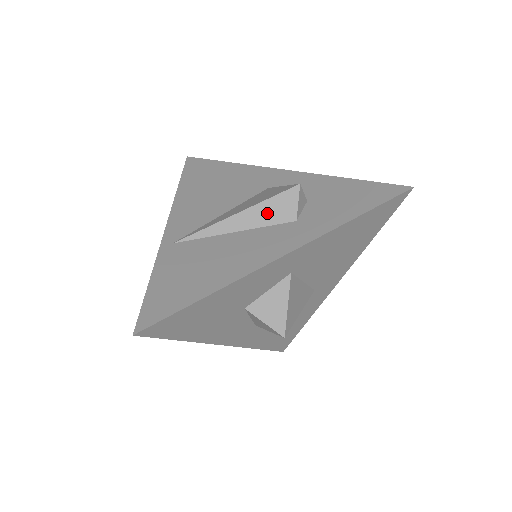
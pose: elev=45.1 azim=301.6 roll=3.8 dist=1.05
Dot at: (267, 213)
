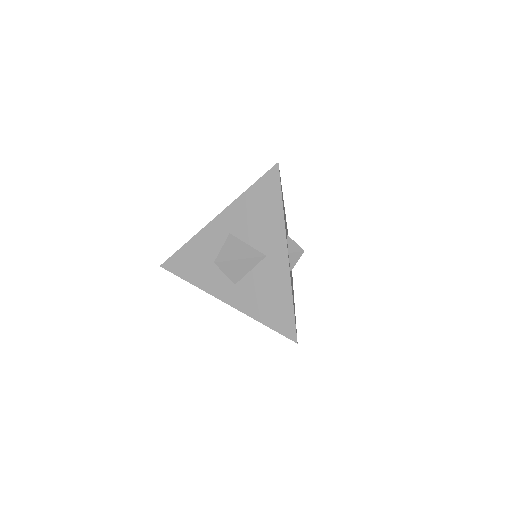
Dot at: occluded
